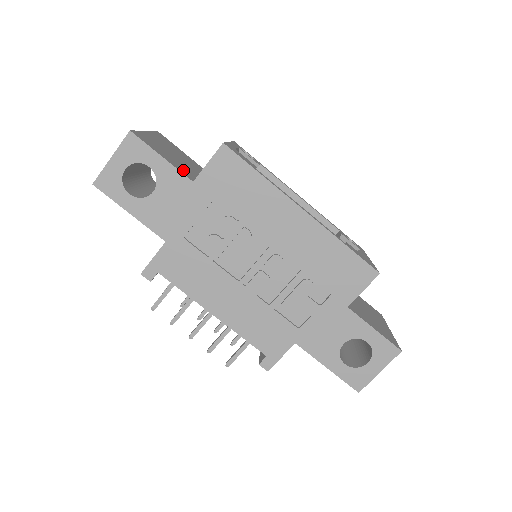
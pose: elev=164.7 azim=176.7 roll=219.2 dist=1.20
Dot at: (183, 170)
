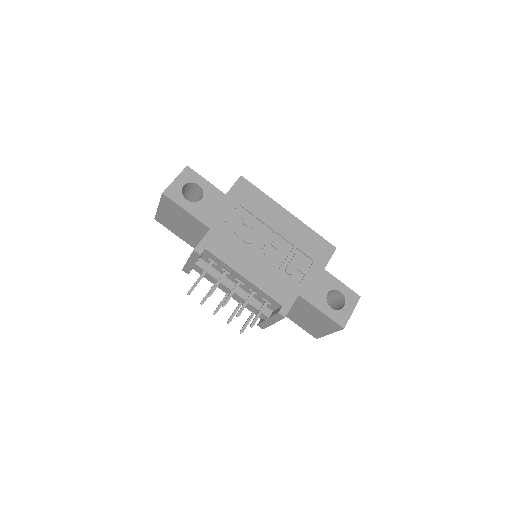
Dot at: occluded
